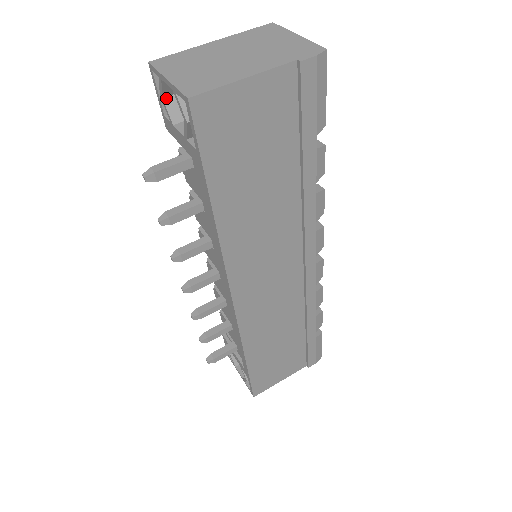
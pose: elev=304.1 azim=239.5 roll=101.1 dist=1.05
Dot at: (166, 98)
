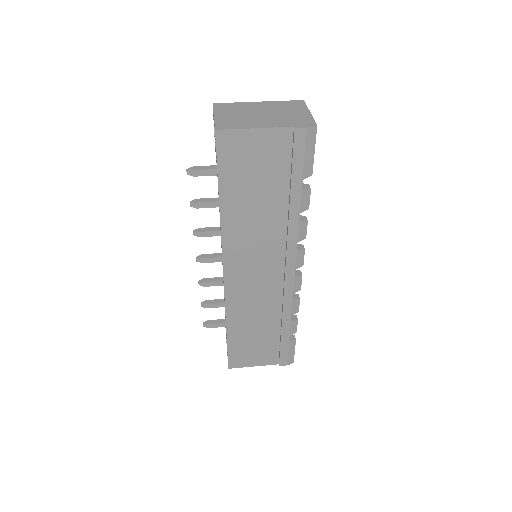
Dot at: occluded
